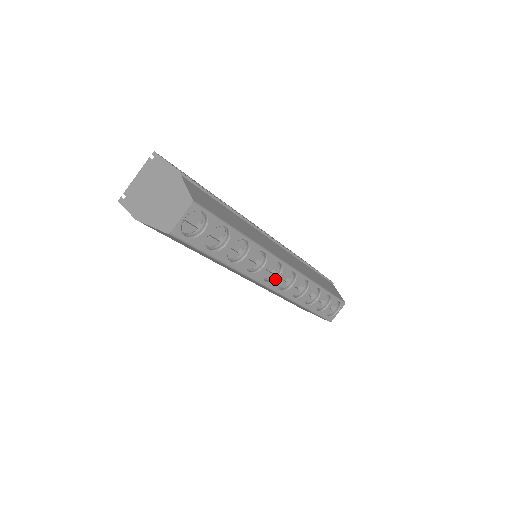
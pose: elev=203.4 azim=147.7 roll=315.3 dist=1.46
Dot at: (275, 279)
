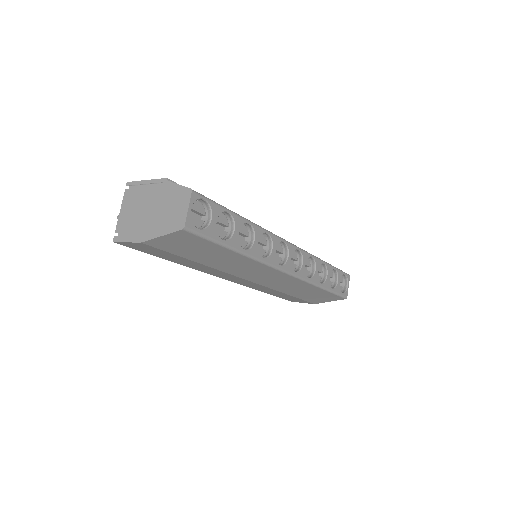
Dot at: (286, 261)
